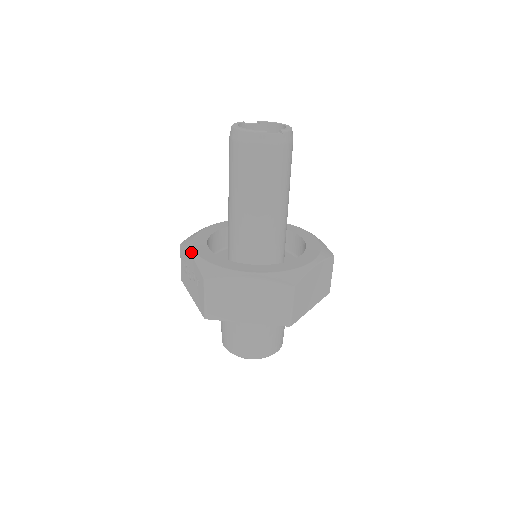
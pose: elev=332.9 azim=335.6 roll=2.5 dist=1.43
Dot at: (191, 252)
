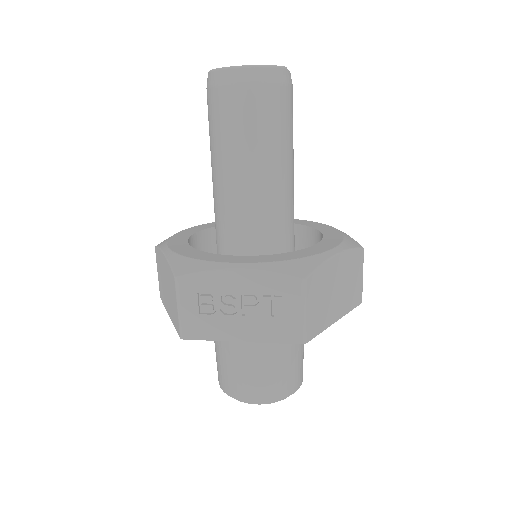
Dot at: (233, 267)
